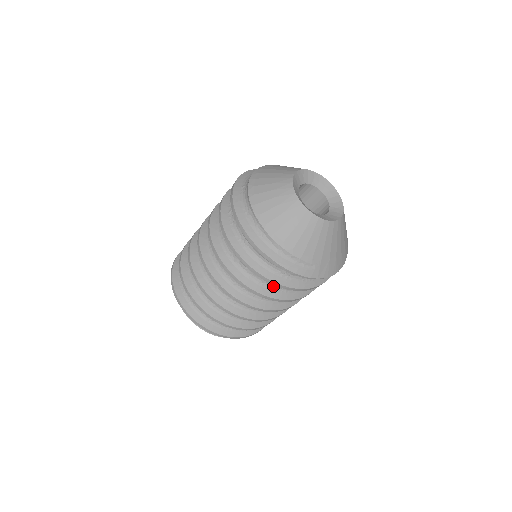
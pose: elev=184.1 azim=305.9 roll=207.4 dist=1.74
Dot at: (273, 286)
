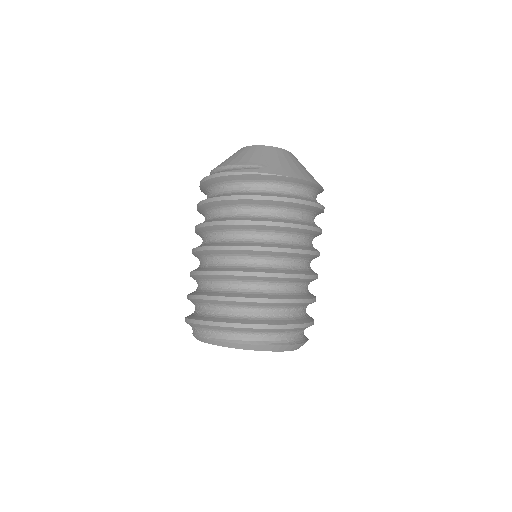
Dot at: (244, 215)
